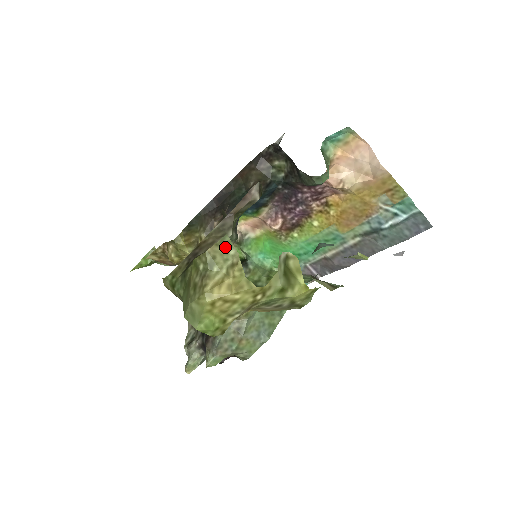
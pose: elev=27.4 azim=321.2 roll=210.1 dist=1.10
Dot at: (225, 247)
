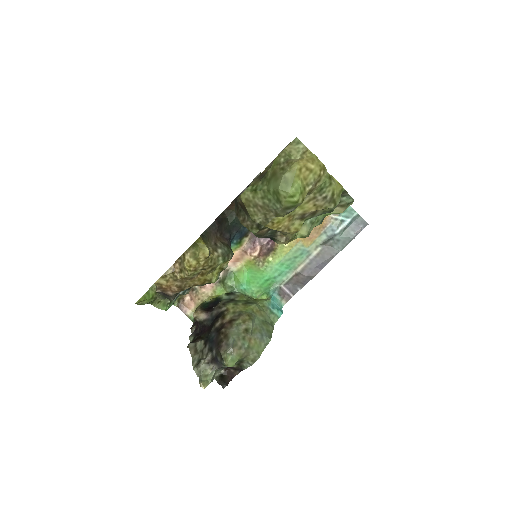
Dot at: (296, 144)
